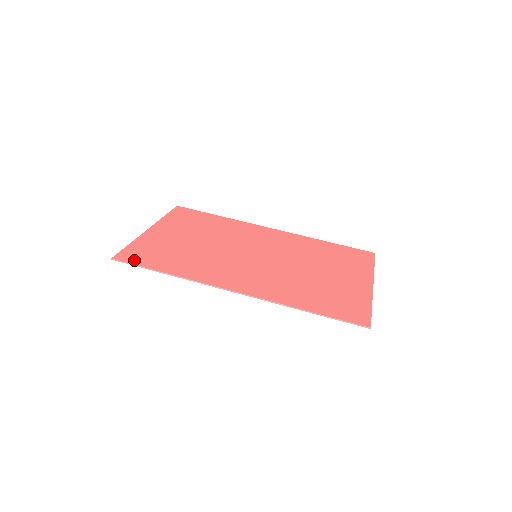
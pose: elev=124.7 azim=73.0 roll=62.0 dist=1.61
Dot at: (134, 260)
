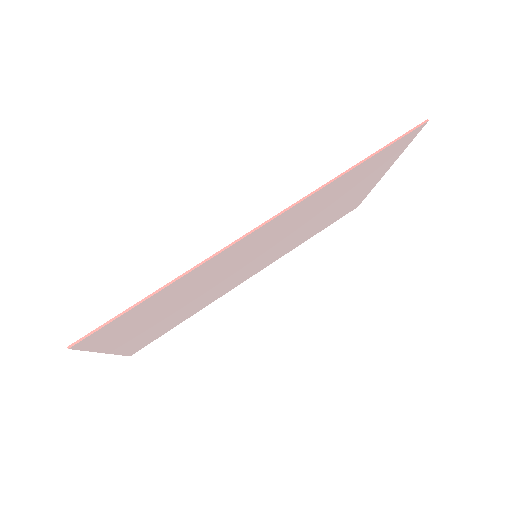
Dot at: (105, 326)
